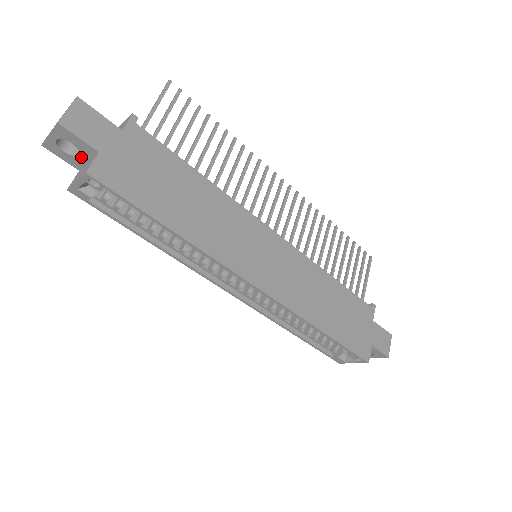
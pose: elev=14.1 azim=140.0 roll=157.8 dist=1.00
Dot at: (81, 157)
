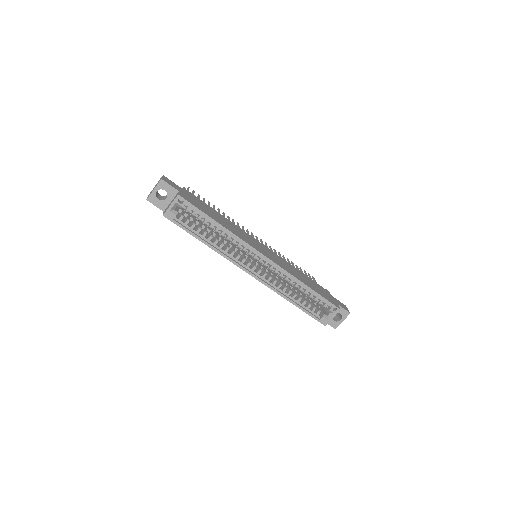
Dot at: (168, 200)
